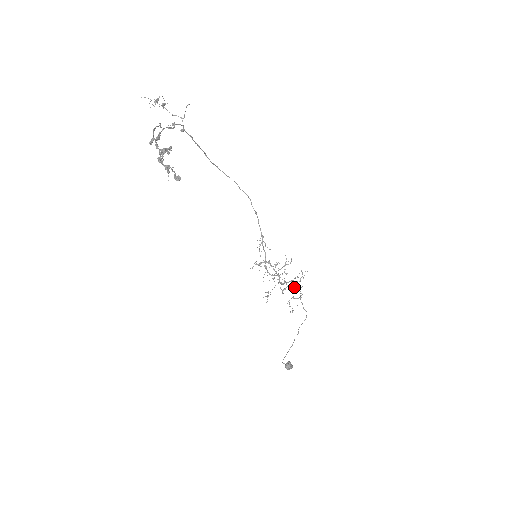
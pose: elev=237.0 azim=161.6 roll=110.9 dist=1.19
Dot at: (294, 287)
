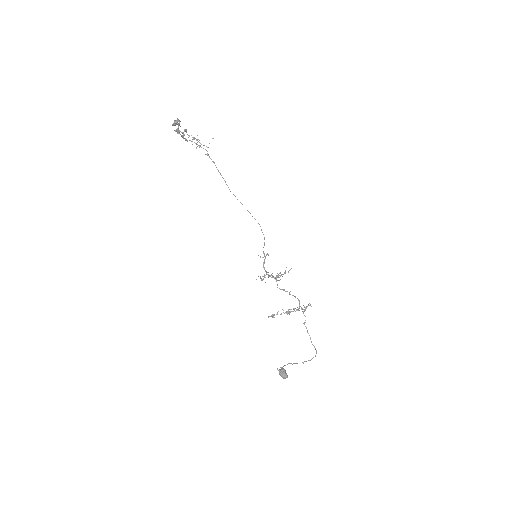
Dot at: occluded
